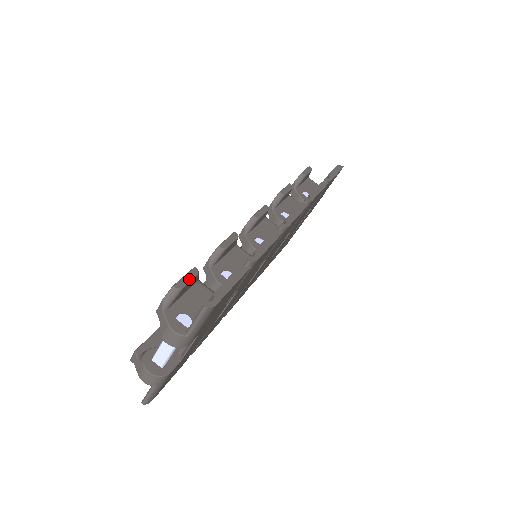
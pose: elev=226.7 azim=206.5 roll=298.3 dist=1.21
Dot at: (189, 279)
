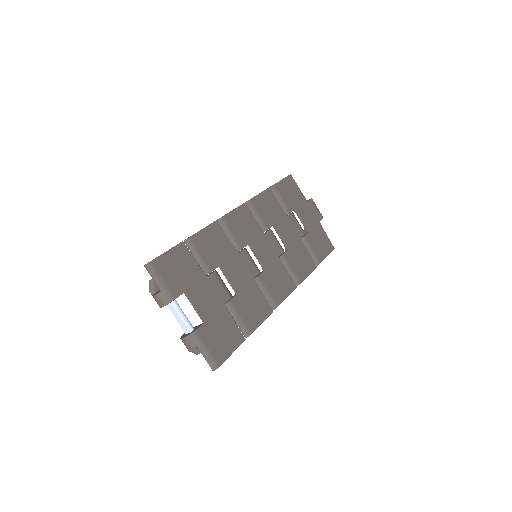
Dot at: occluded
